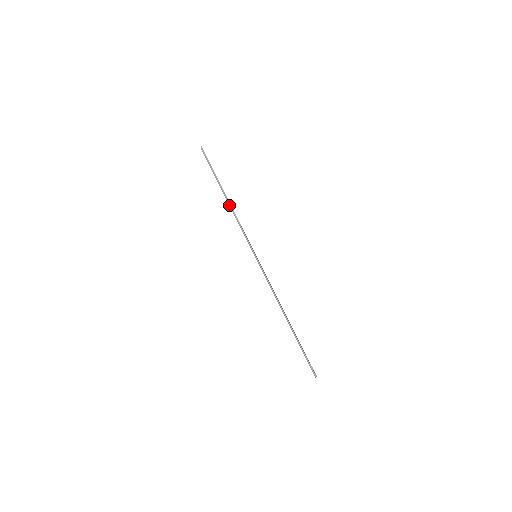
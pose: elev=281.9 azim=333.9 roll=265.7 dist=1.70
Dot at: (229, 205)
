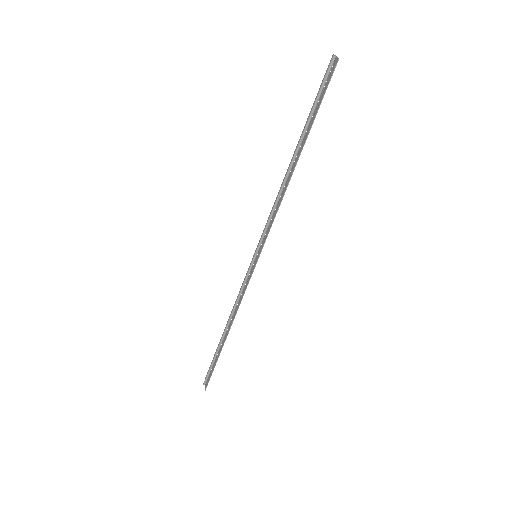
Dot at: (286, 176)
